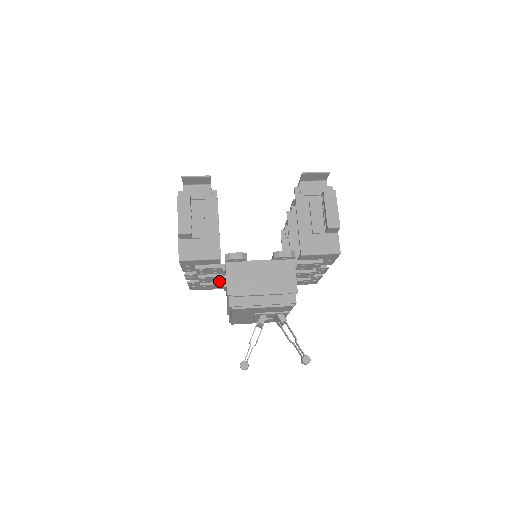
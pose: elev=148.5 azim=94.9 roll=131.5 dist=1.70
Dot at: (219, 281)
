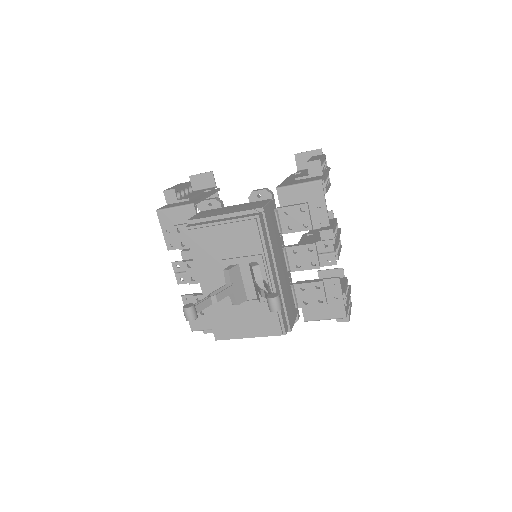
Dot at: occluded
